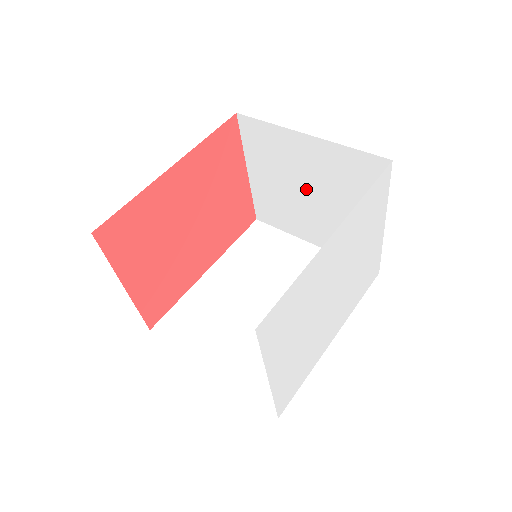
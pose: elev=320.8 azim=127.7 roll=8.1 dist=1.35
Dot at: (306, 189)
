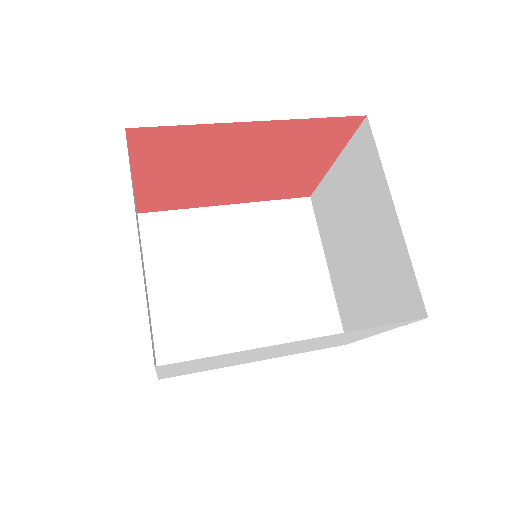
Dot at: (358, 235)
